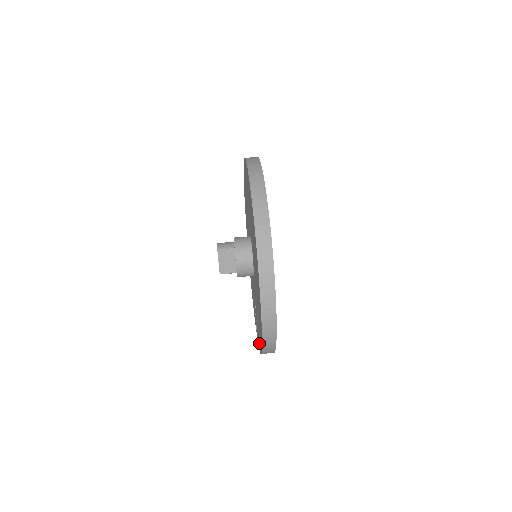
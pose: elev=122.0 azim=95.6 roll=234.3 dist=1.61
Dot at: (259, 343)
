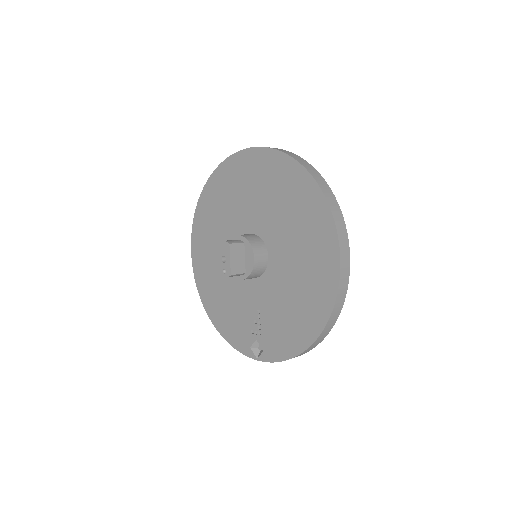
Dot at: (287, 347)
